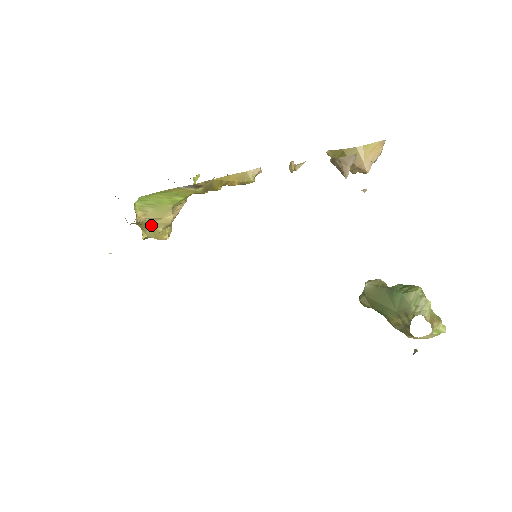
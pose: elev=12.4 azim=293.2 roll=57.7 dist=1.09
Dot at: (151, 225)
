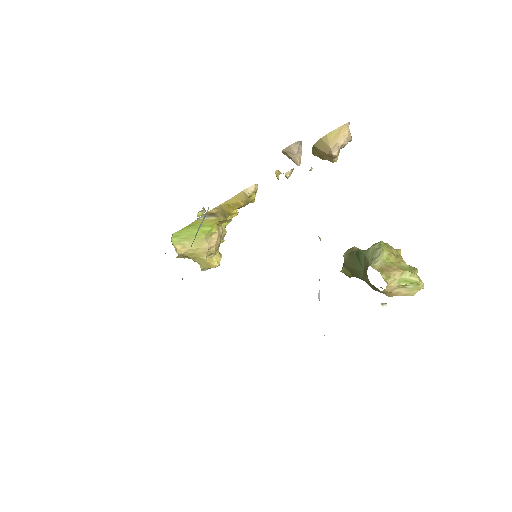
Dot at: (196, 256)
